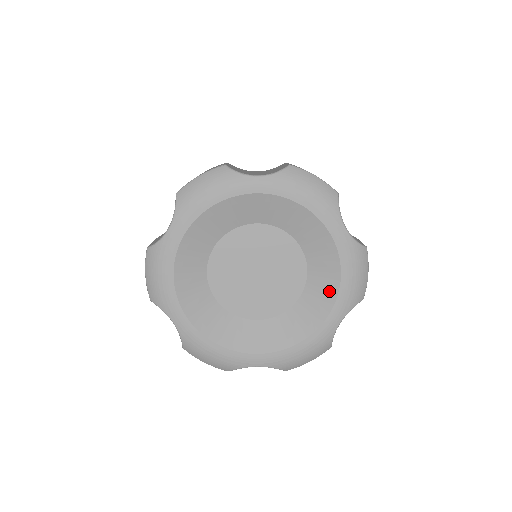
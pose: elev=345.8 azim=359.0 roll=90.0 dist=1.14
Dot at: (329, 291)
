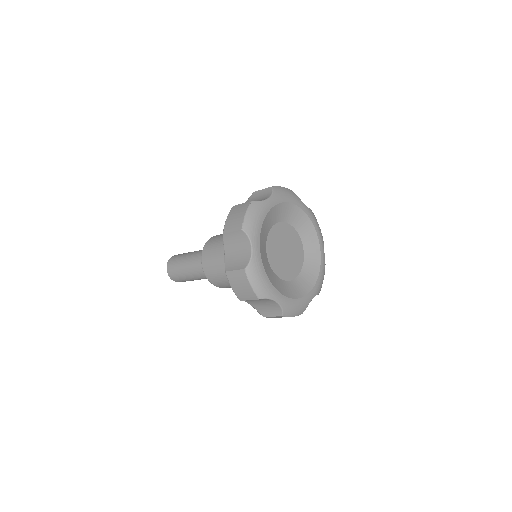
Dot at: (314, 239)
